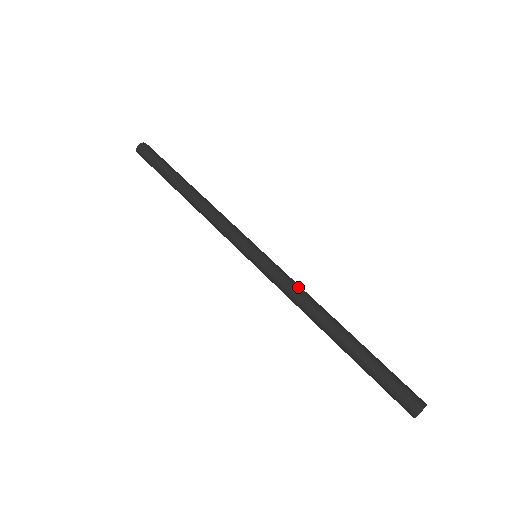
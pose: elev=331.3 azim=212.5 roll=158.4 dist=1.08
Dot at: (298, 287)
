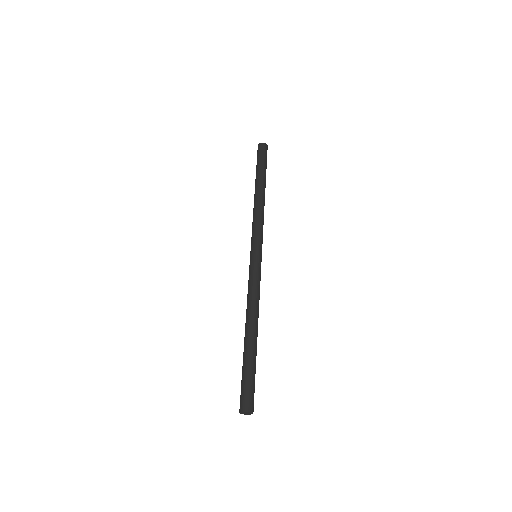
Dot at: (255, 290)
